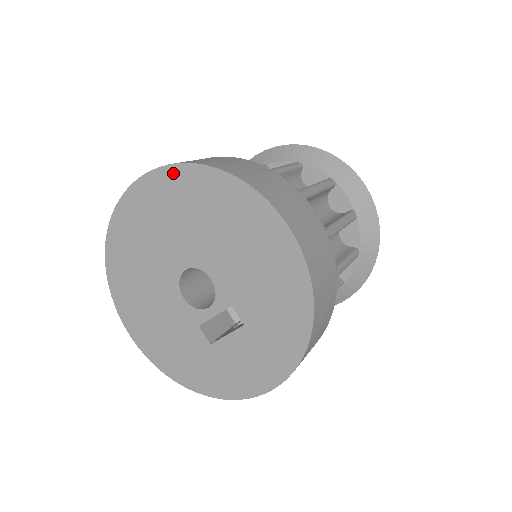
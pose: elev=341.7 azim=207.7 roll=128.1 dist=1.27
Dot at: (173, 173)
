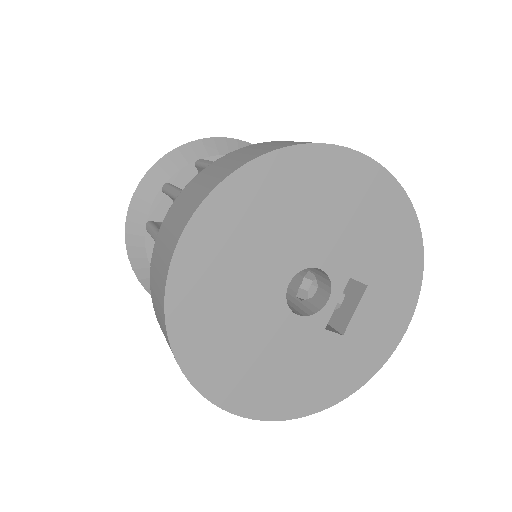
Dot at: (234, 186)
